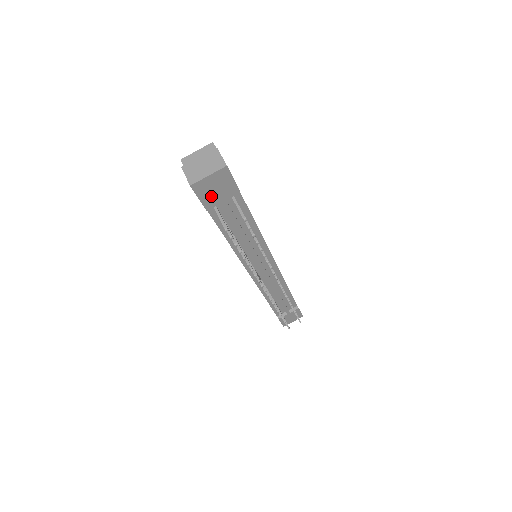
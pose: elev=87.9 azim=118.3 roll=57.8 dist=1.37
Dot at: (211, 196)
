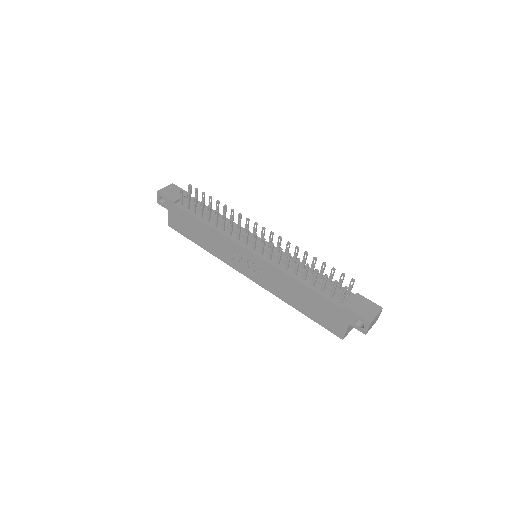
Dot at: (172, 196)
